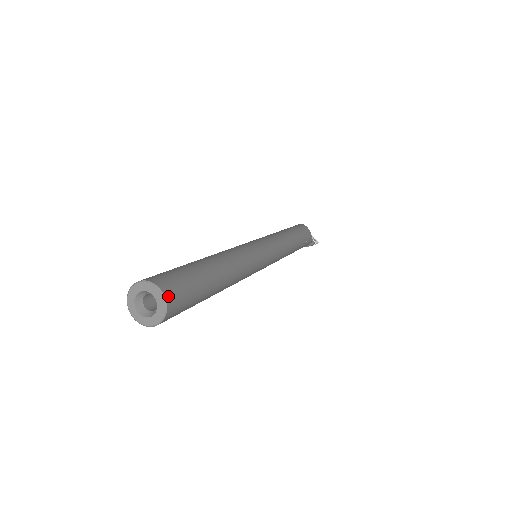
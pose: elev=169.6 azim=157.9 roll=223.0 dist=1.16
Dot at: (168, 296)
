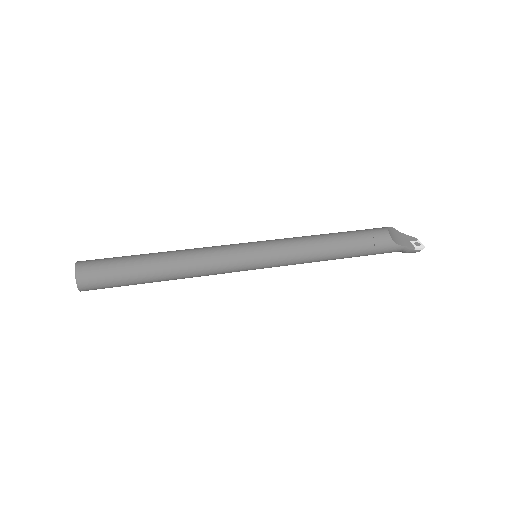
Dot at: (79, 270)
